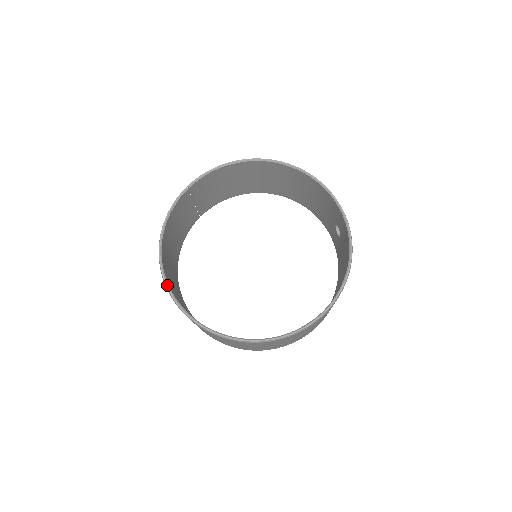
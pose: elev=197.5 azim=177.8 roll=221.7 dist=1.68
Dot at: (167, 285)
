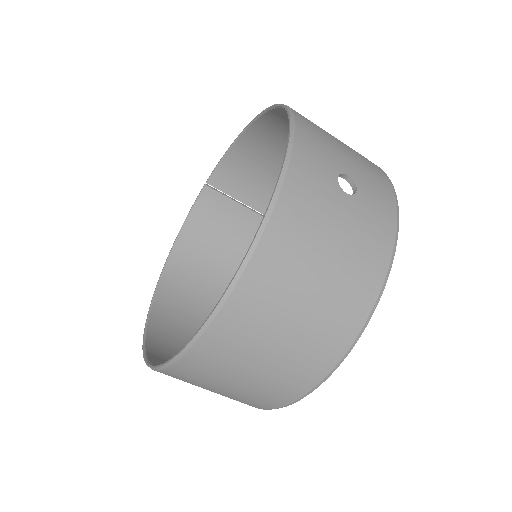
Dot at: (153, 295)
